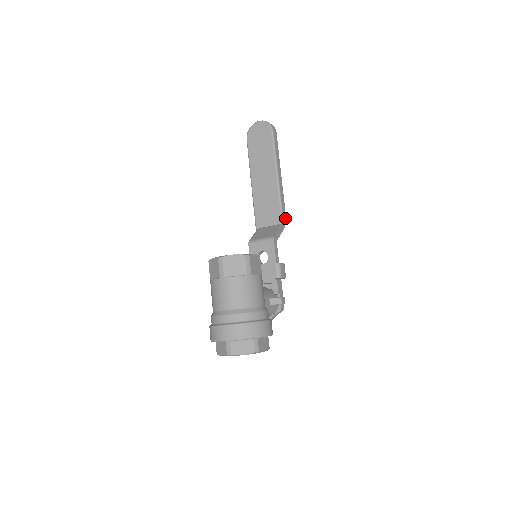
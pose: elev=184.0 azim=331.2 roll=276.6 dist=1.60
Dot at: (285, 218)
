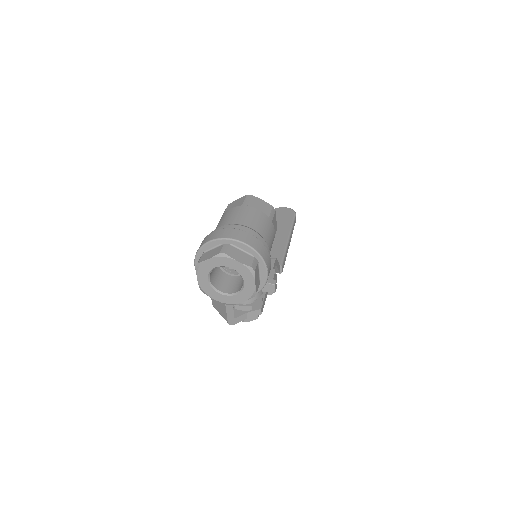
Dot at: (283, 267)
